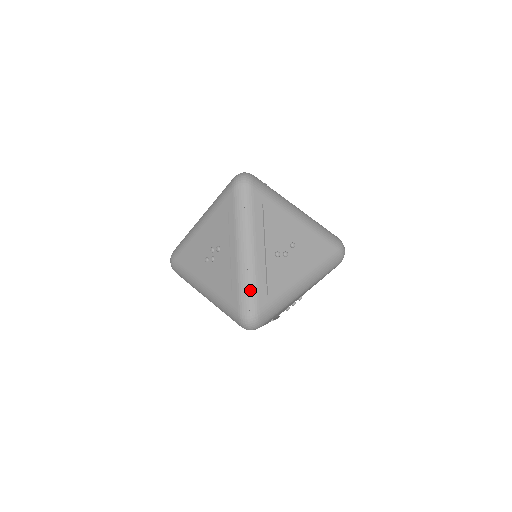
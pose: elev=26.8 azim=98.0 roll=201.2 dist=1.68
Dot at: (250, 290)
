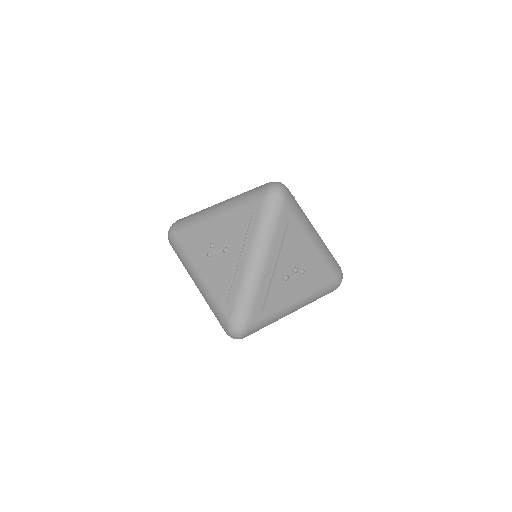
Dot at: occluded
